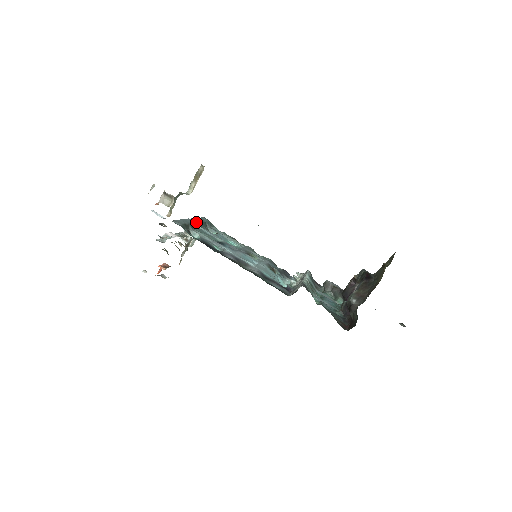
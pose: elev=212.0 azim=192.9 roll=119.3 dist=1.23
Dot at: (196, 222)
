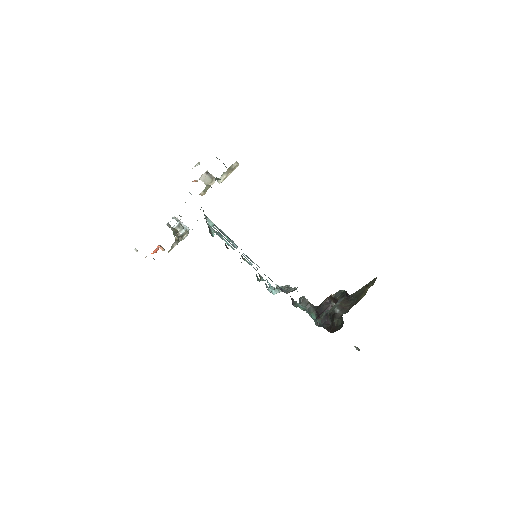
Dot at: occluded
